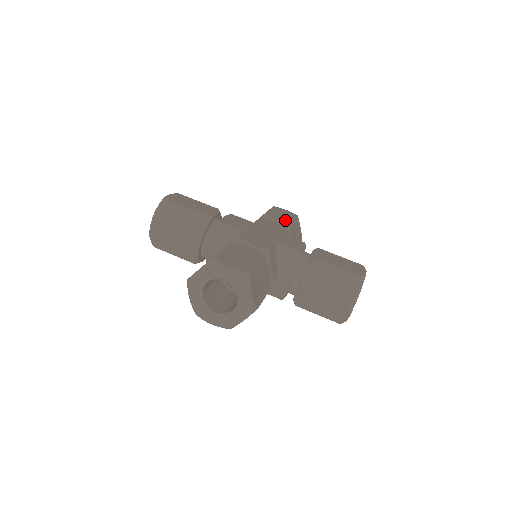
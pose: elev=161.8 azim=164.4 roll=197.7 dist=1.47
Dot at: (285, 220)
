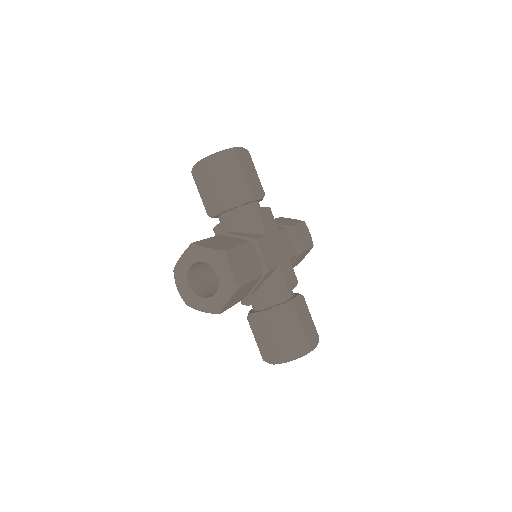
Dot at: (302, 245)
